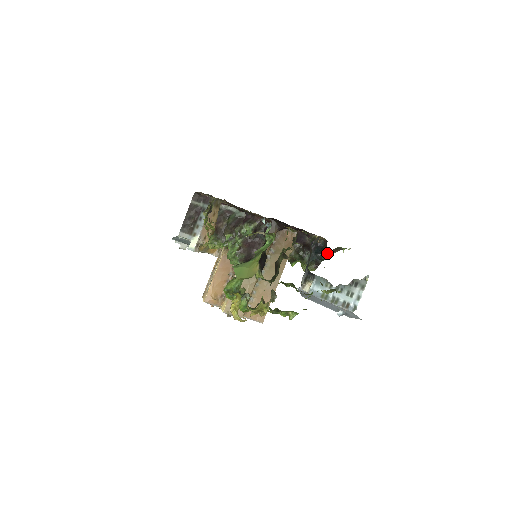
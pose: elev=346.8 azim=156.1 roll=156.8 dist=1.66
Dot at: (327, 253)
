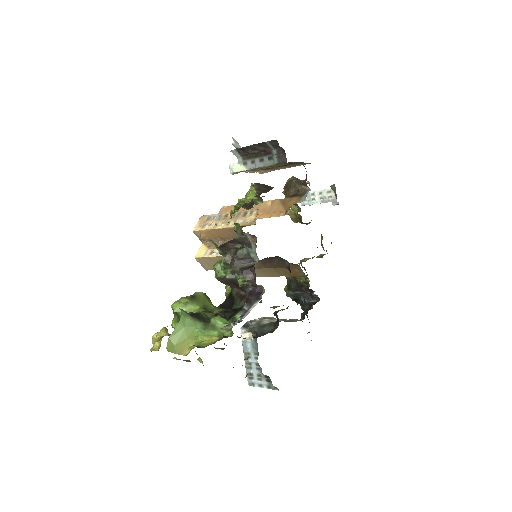
Dot at: (305, 310)
